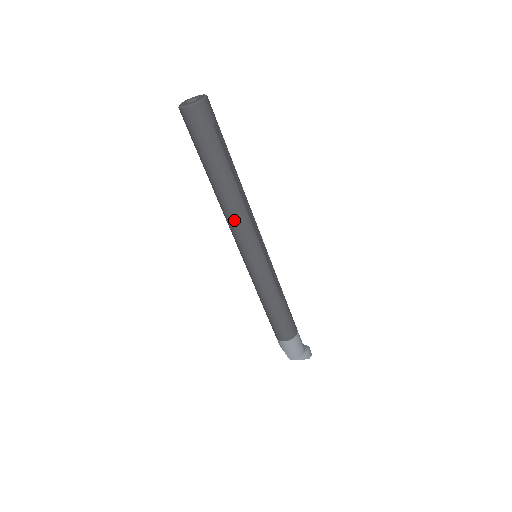
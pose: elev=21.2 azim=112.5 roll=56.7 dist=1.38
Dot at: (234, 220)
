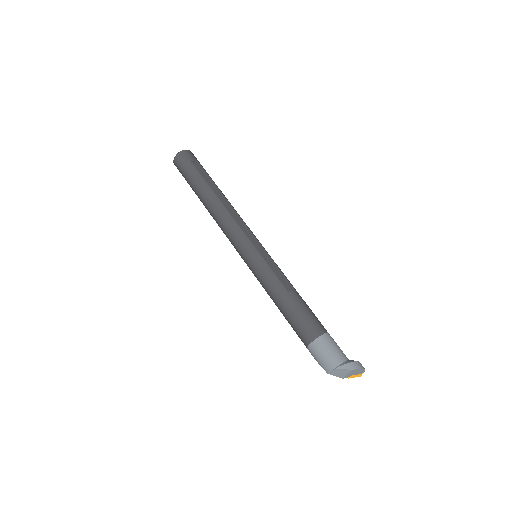
Dot at: (221, 223)
